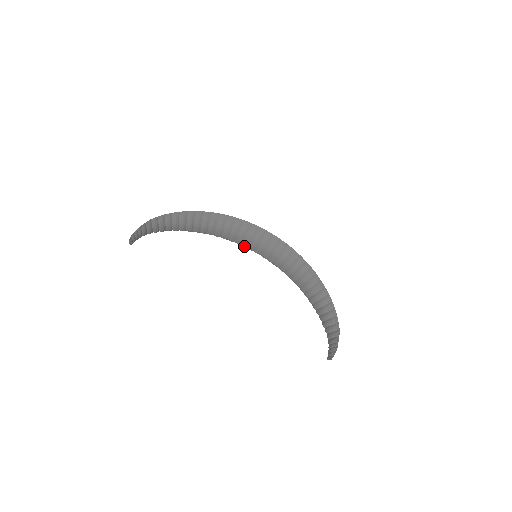
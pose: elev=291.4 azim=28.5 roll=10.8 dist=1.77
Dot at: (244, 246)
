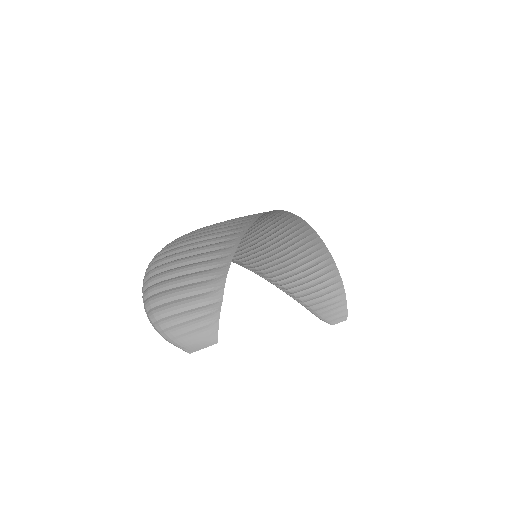
Dot at: occluded
